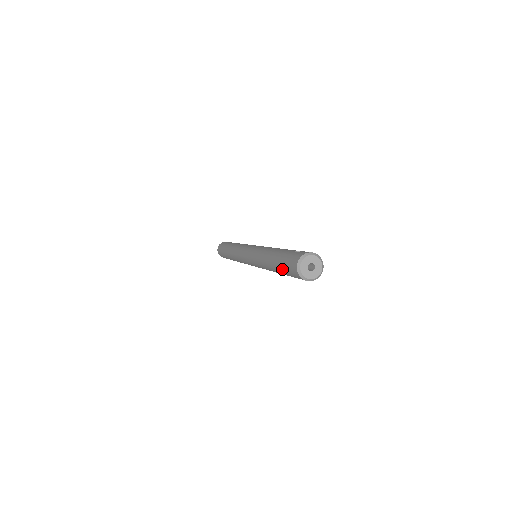
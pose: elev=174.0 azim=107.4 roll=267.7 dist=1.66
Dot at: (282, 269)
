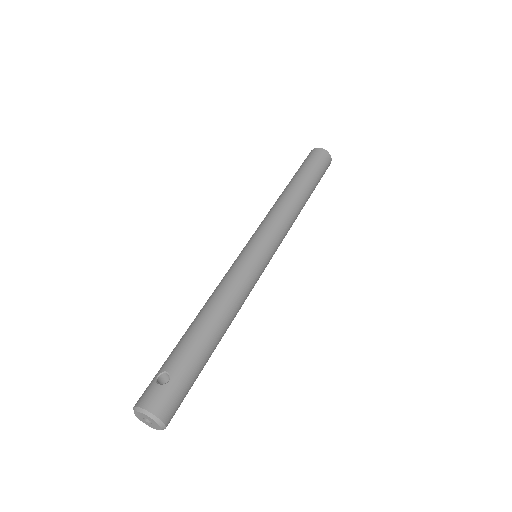
Dot at: occluded
